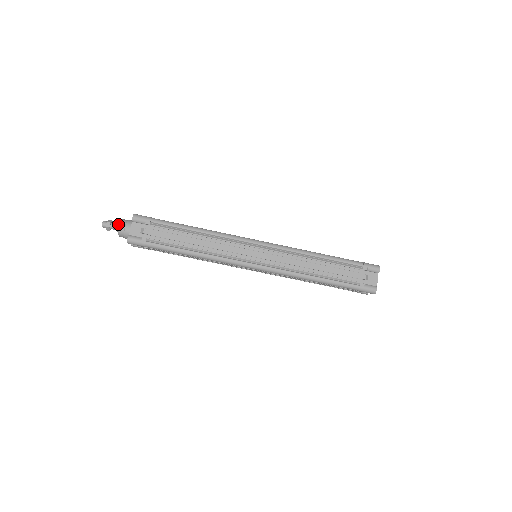
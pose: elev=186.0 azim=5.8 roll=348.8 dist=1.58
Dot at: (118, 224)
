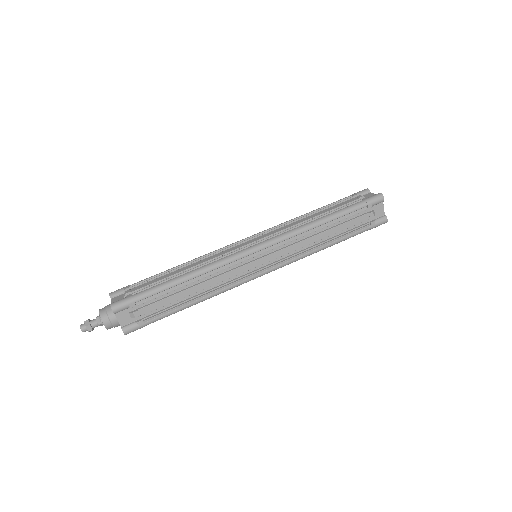
Dot at: (98, 320)
